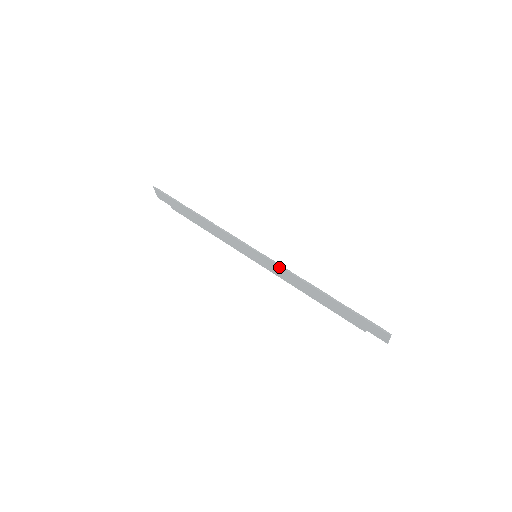
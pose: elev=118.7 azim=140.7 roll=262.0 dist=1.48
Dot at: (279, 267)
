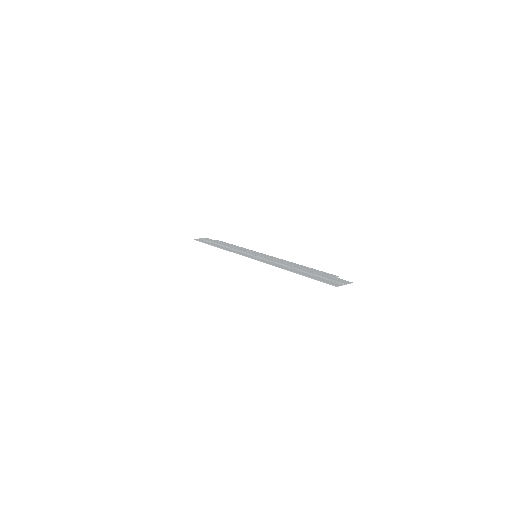
Dot at: occluded
